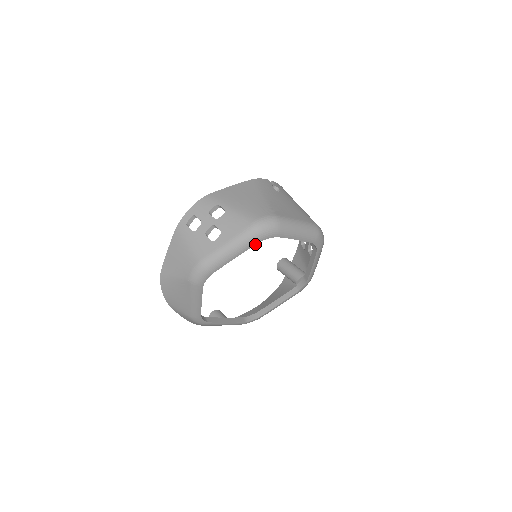
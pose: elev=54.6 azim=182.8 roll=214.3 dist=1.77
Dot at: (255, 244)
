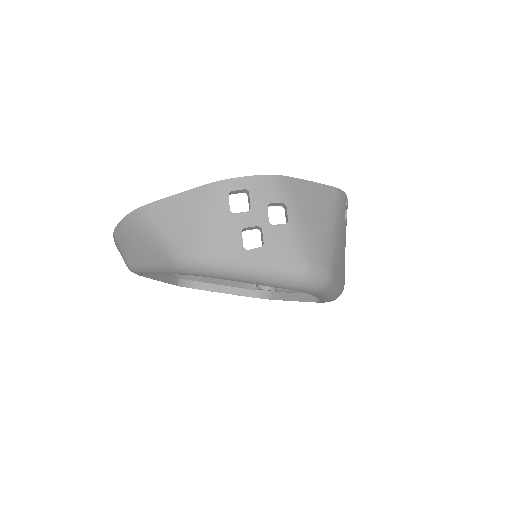
Dot at: (284, 288)
